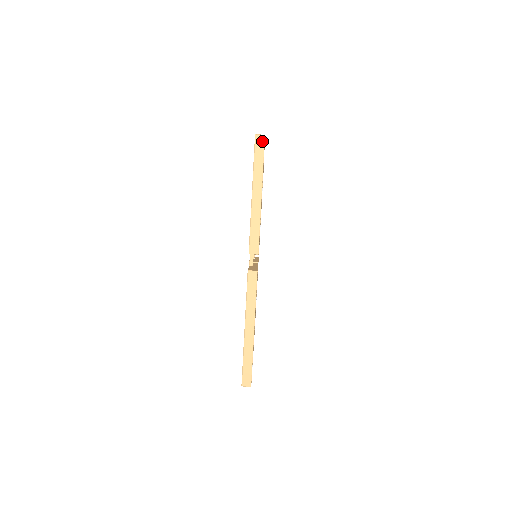
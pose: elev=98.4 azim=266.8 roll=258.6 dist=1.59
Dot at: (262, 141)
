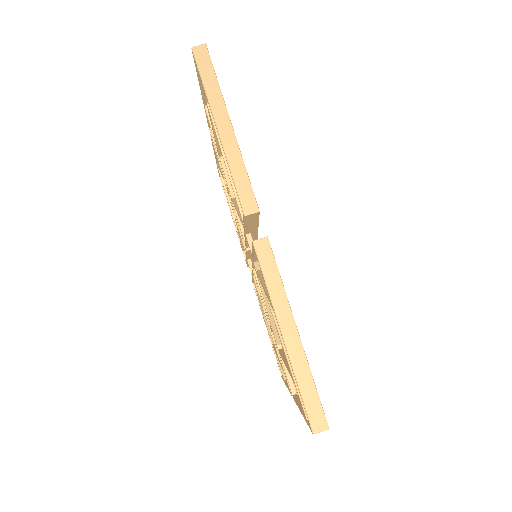
Dot at: (204, 53)
